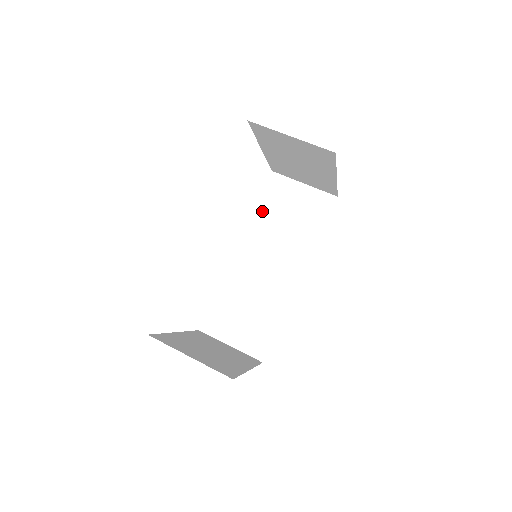
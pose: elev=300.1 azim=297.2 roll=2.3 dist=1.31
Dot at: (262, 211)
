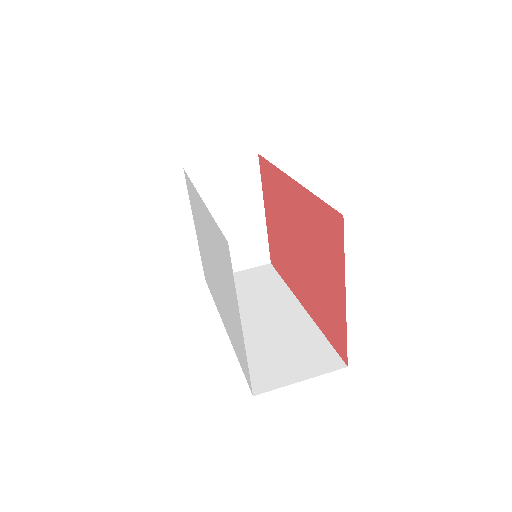
Dot at: occluded
